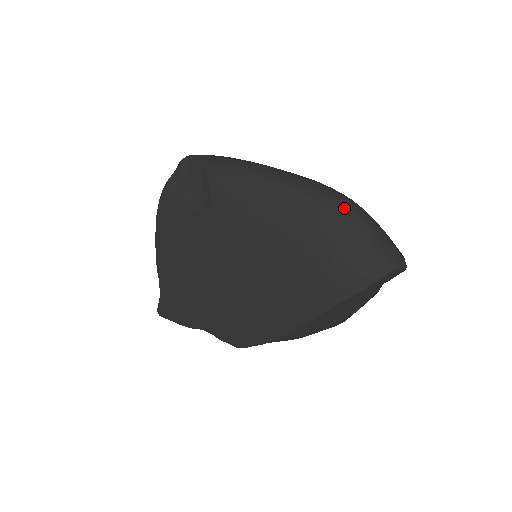
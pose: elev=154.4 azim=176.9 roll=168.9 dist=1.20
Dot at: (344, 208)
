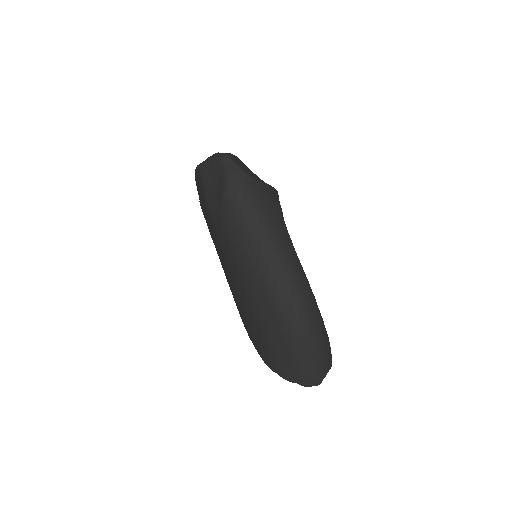
Dot at: (291, 329)
